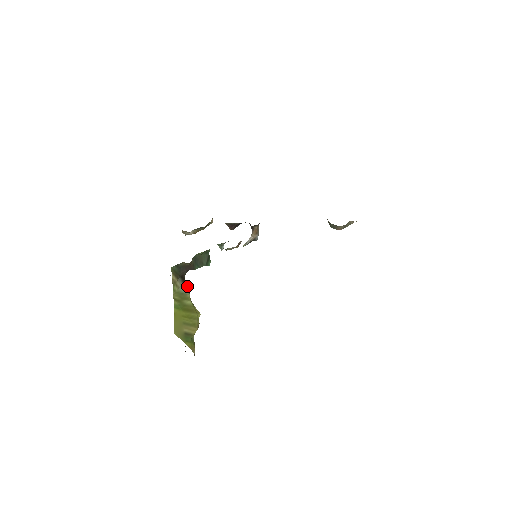
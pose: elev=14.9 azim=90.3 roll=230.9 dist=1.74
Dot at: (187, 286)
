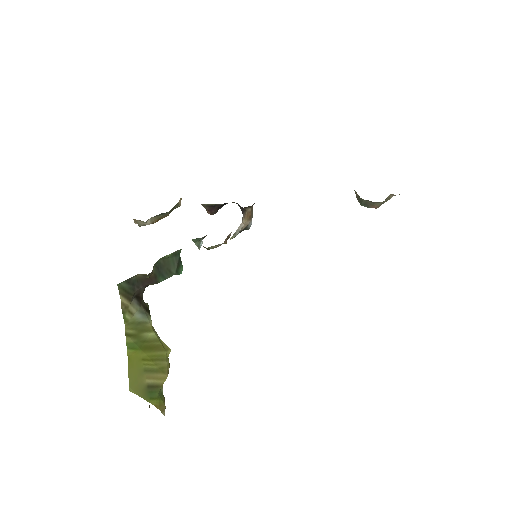
Dot at: (147, 309)
